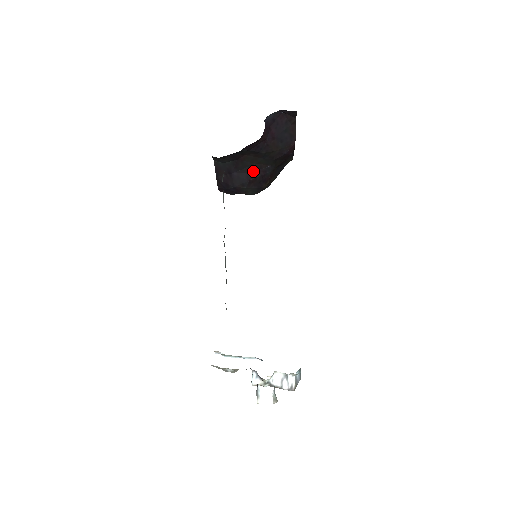
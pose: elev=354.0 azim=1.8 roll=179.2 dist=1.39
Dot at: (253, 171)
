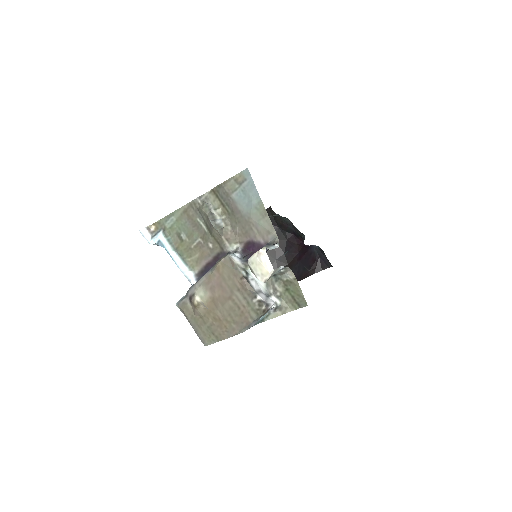
Dot at: occluded
